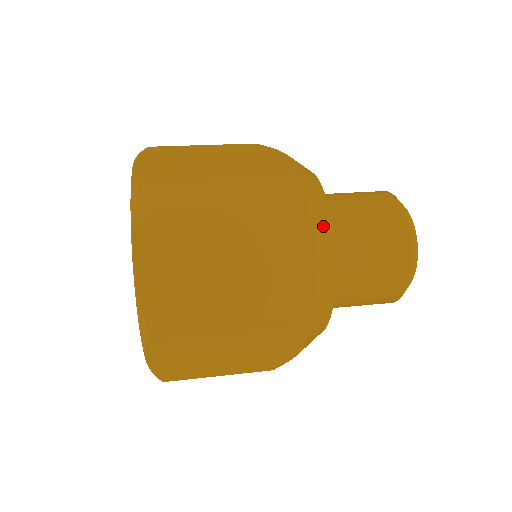
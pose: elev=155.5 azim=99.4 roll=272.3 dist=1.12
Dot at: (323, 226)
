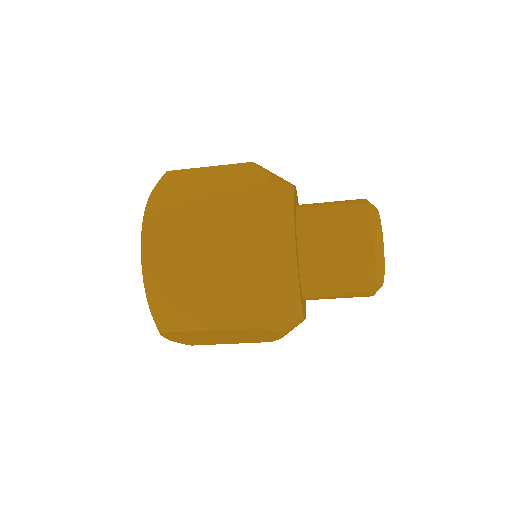
Dot at: occluded
